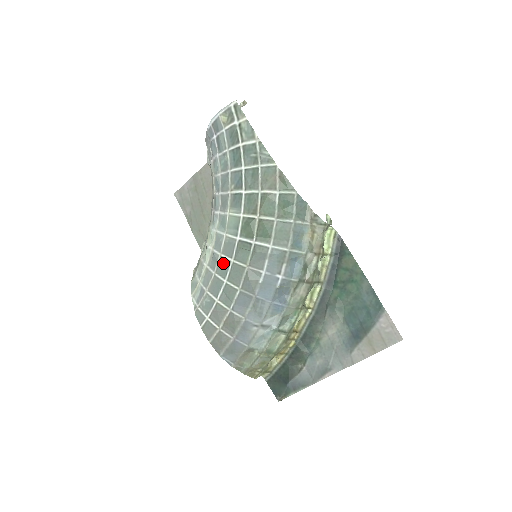
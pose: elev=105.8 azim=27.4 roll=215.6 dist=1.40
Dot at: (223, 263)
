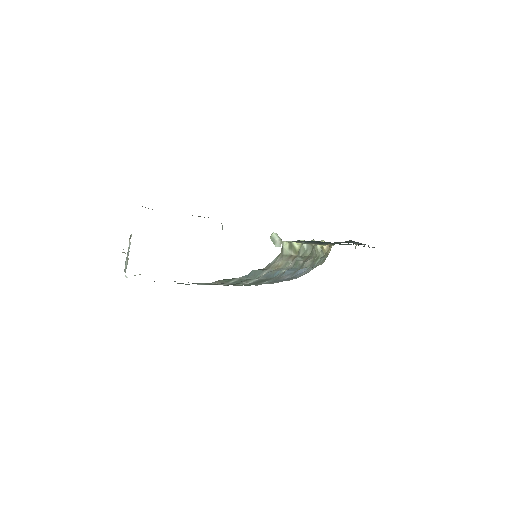
Dot at: occluded
